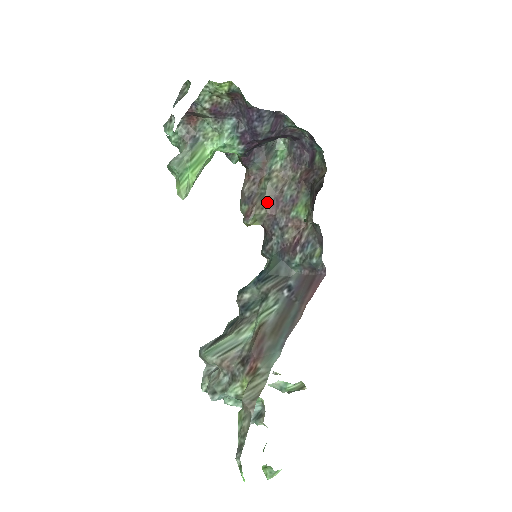
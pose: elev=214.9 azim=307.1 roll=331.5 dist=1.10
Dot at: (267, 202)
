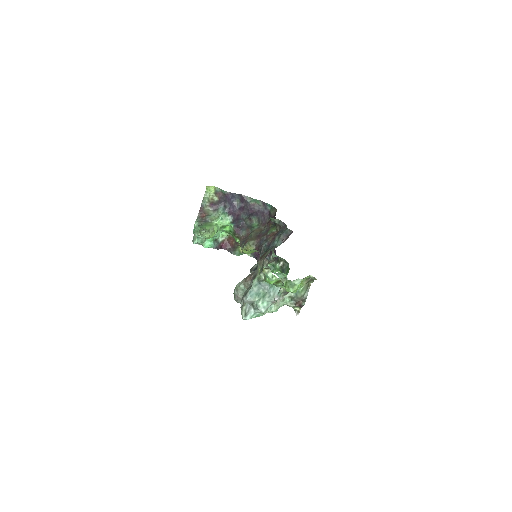
Dot at: (254, 238)
